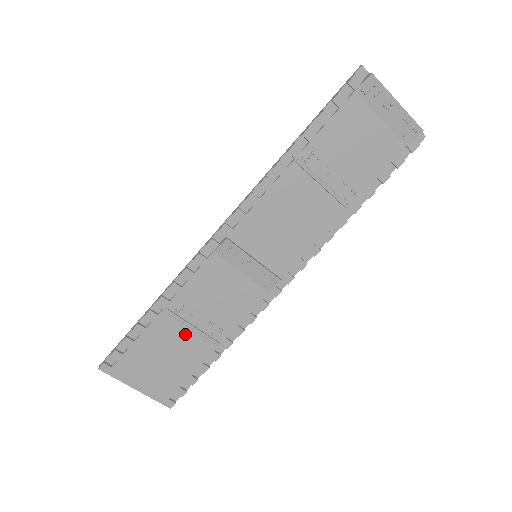
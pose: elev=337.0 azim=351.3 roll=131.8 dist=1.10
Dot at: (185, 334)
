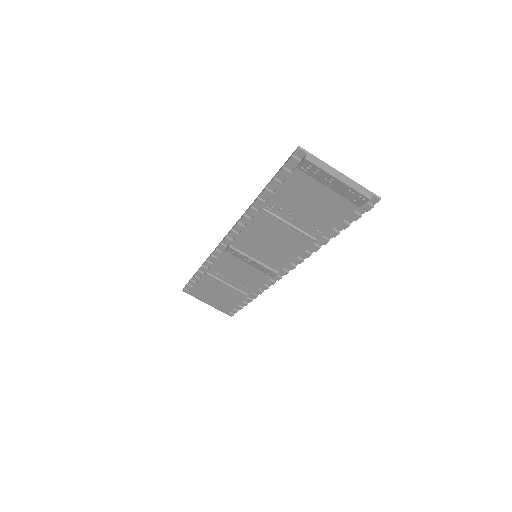
Dot at: (225, 286)
